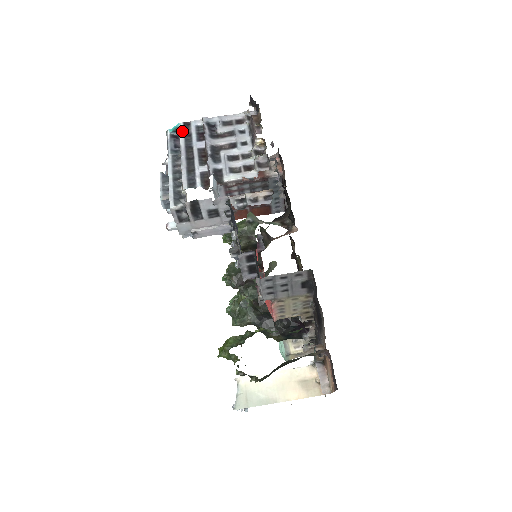
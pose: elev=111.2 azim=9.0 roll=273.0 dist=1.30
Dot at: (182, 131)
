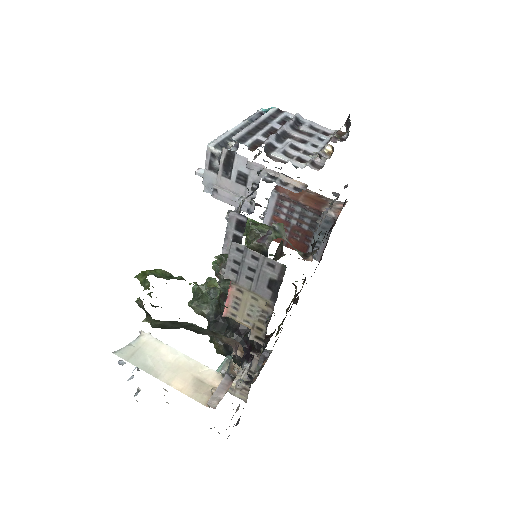
Dot at: (271, 111)
